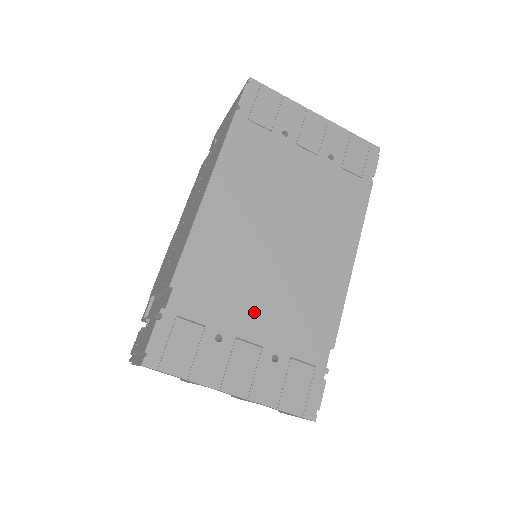
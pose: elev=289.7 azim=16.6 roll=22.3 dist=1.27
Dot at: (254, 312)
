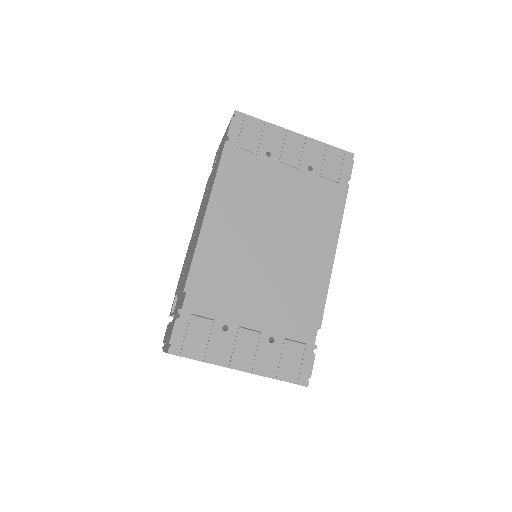
Dot at: (252, 305)
